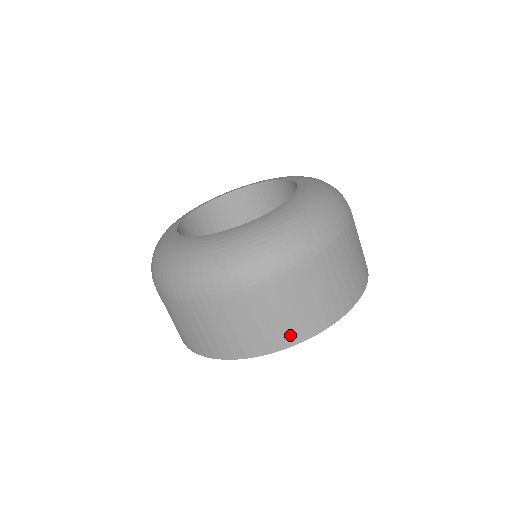
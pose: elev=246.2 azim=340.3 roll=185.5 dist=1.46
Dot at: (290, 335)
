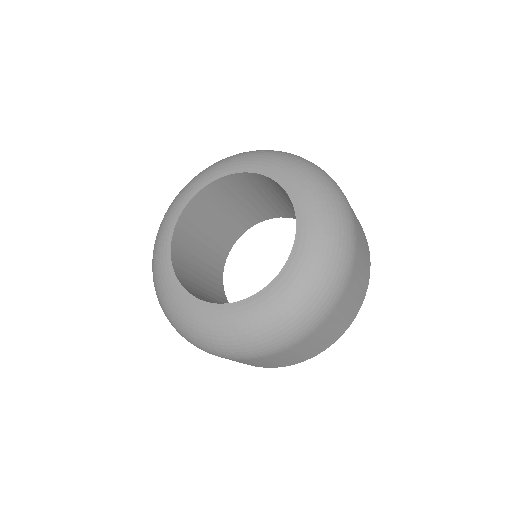
Dot at: (353, 314)
